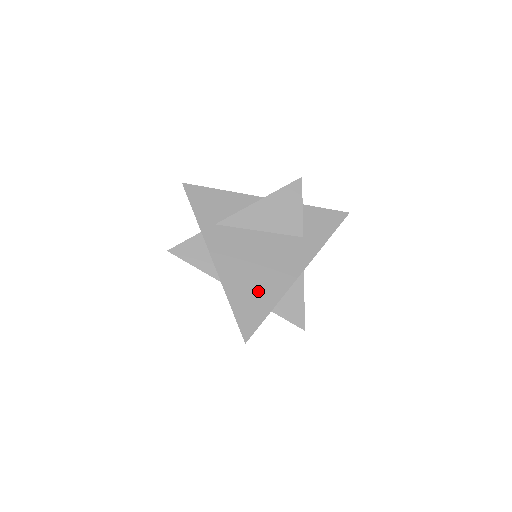
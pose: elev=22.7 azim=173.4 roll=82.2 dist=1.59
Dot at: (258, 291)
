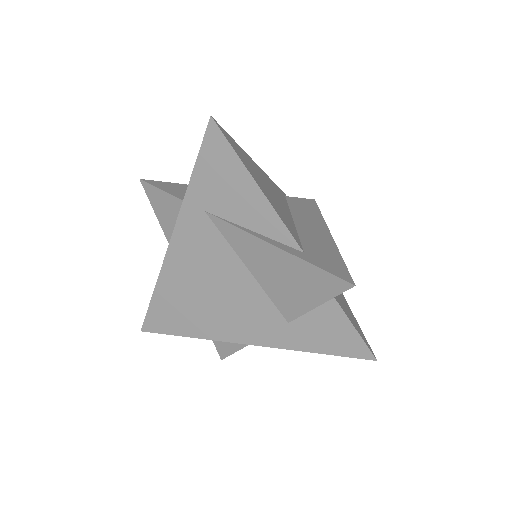
Dot at: (188, 312)
